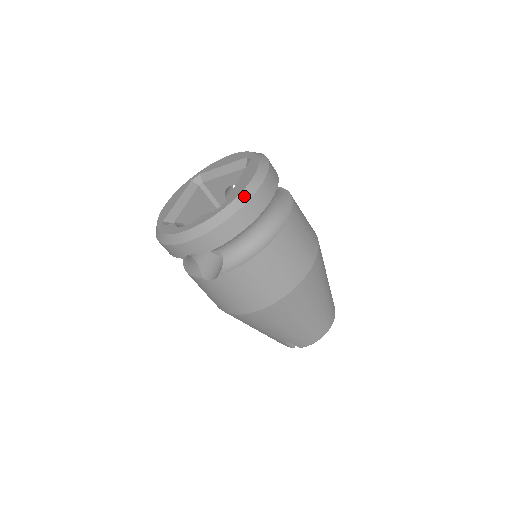
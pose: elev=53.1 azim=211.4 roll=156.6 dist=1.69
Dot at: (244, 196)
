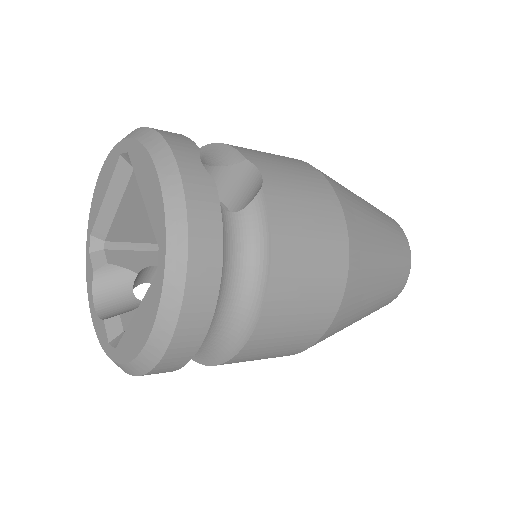
Dot at: (132, 369)
